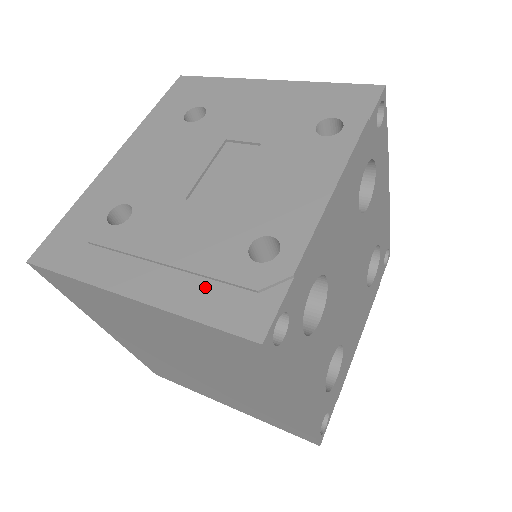
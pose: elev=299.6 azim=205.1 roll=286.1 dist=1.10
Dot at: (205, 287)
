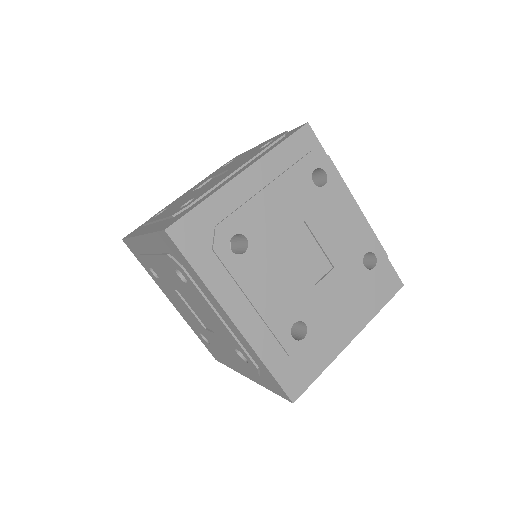
Dot at: (370, 298)
